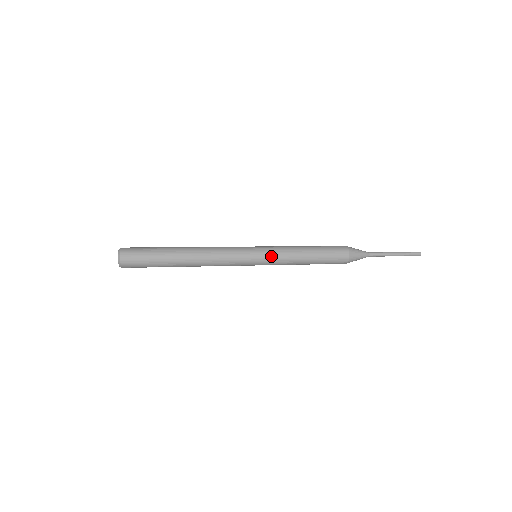
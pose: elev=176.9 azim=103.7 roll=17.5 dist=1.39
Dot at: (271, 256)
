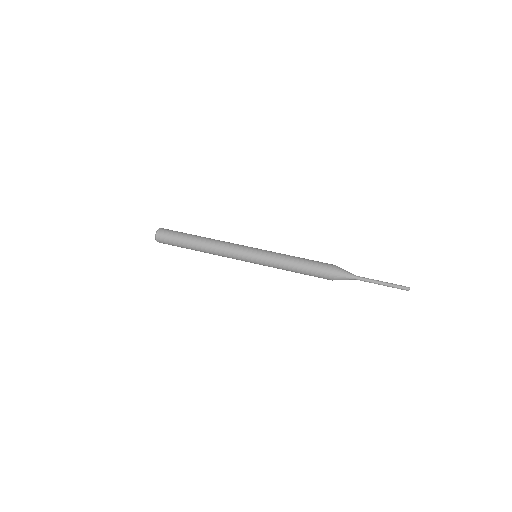
Dot at: (264, 265)
